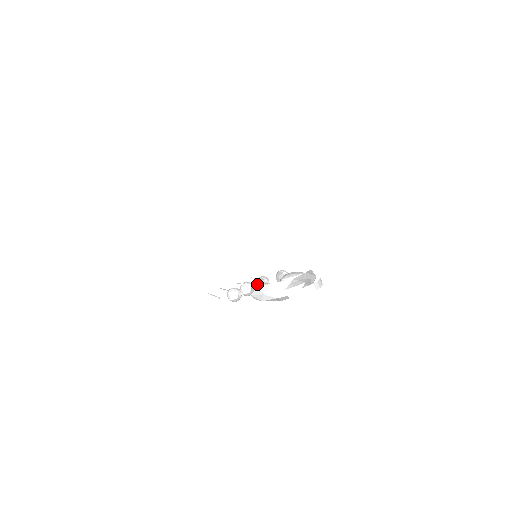
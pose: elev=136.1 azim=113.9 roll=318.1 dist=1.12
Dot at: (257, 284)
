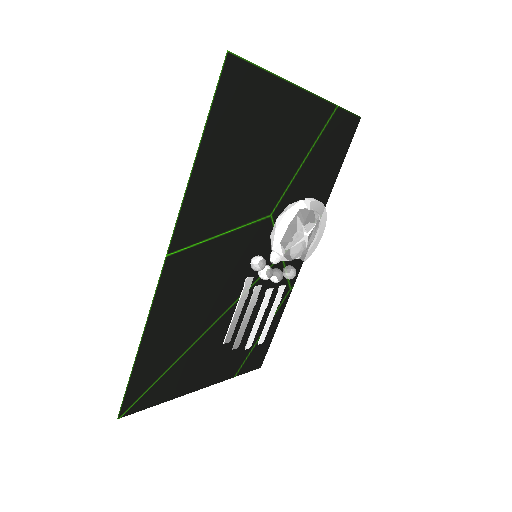
Dot at: occluded
